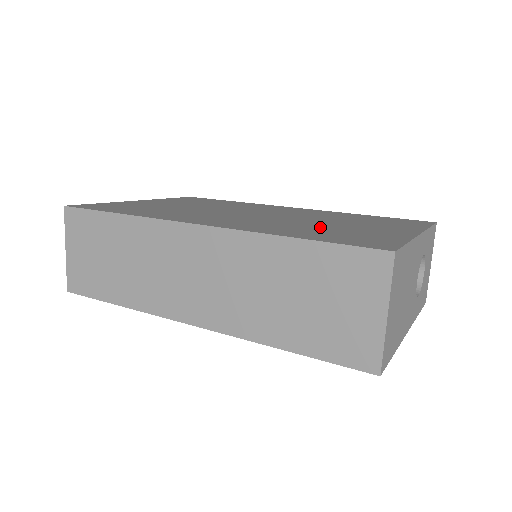
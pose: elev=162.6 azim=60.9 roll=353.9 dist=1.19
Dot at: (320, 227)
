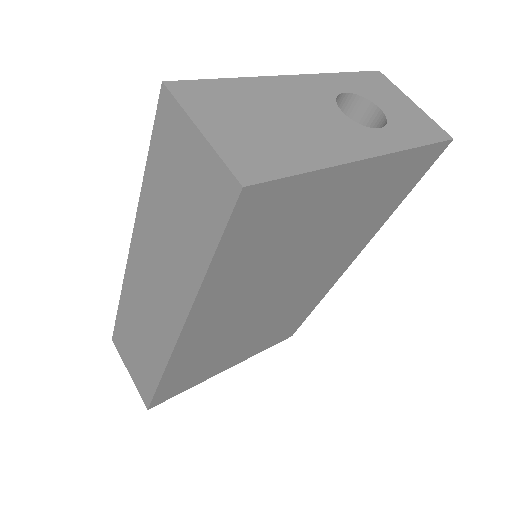
Dot at: occluded
